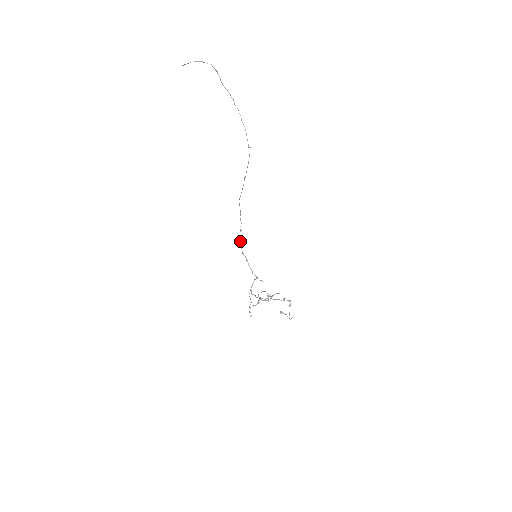
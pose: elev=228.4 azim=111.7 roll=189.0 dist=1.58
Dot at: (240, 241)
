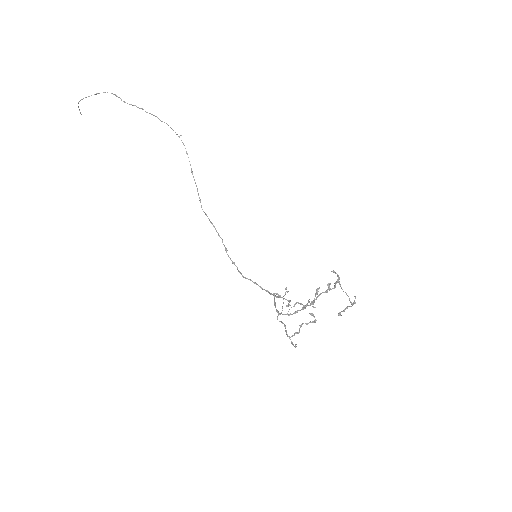
Dot at: occluded
